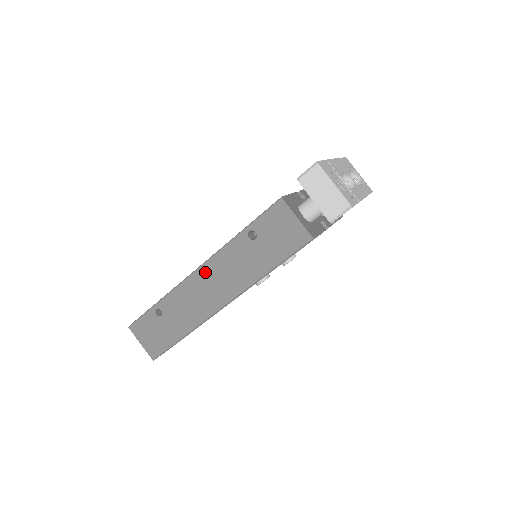
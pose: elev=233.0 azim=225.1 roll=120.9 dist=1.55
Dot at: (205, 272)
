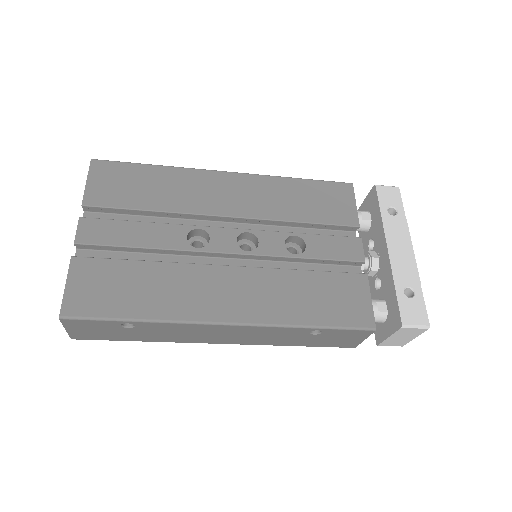
Dot at: (234, 329)
